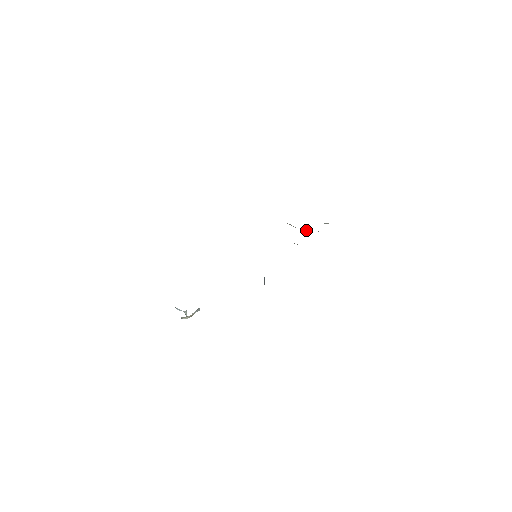
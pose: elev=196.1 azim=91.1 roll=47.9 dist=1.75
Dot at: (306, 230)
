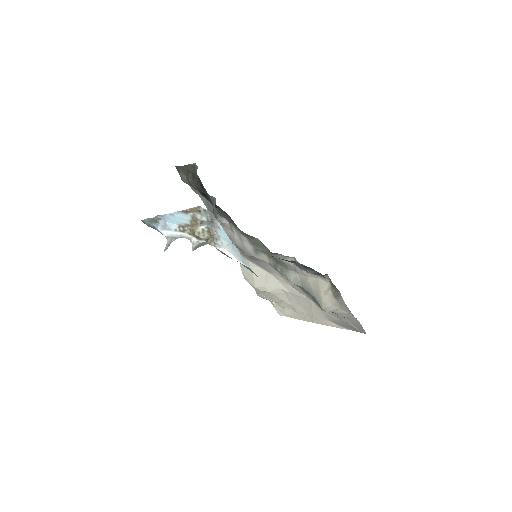
Dot at: (276, 281)
